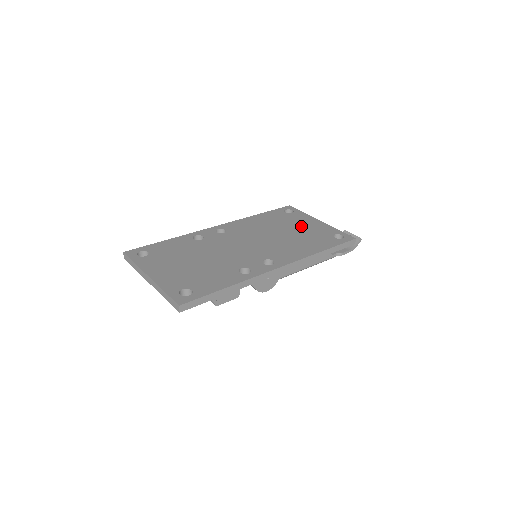
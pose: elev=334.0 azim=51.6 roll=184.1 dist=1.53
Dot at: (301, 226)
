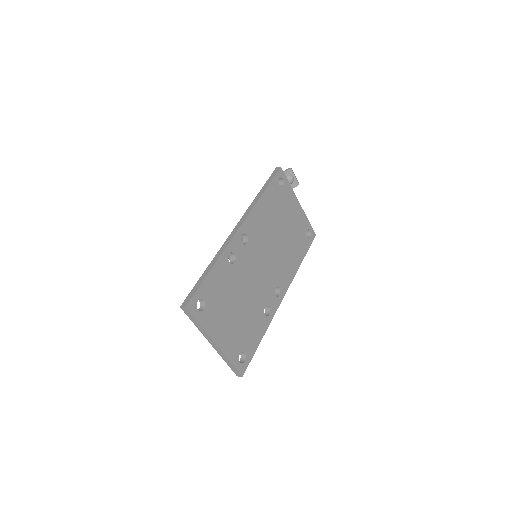
Dot at: (290, 217)
